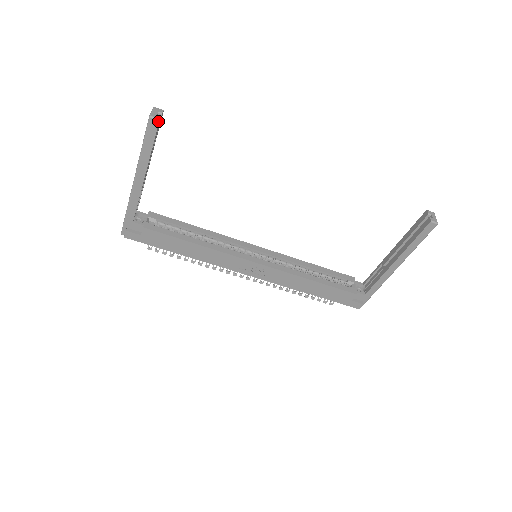
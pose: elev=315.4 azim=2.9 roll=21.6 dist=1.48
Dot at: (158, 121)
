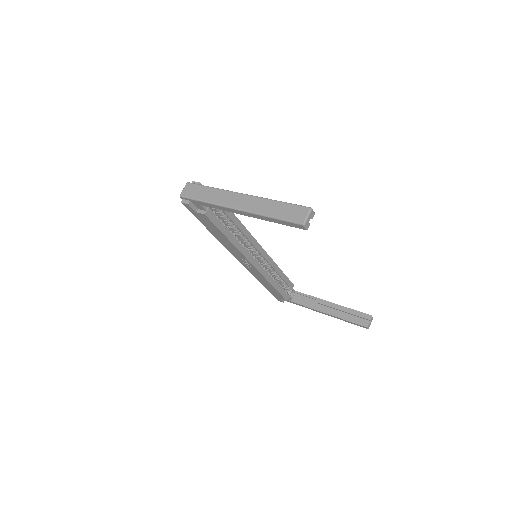
Dot at: (305, 229)
